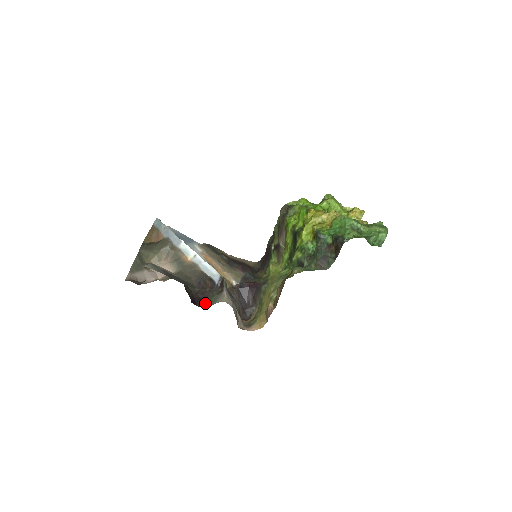
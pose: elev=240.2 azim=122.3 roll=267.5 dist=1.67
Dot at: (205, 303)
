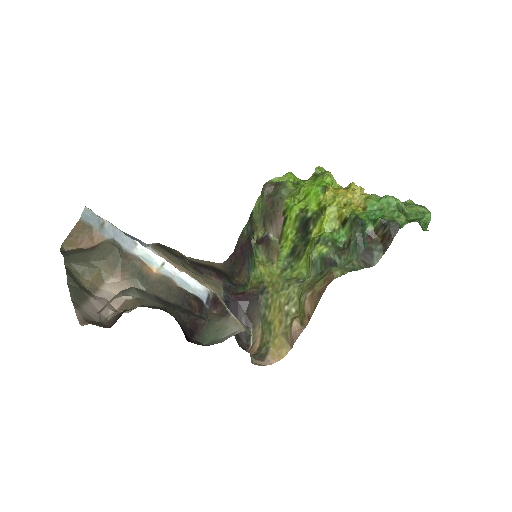
Dot at: (203, 337)
